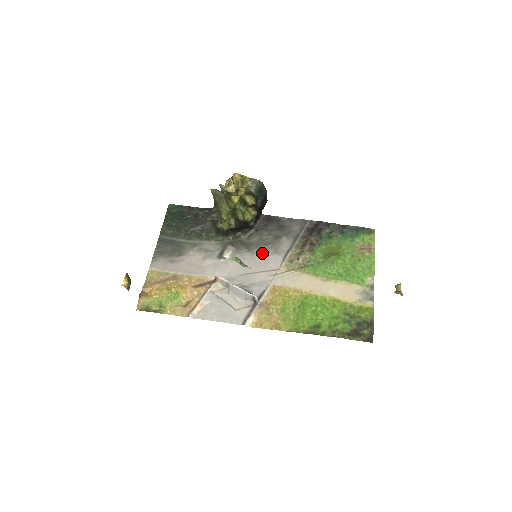
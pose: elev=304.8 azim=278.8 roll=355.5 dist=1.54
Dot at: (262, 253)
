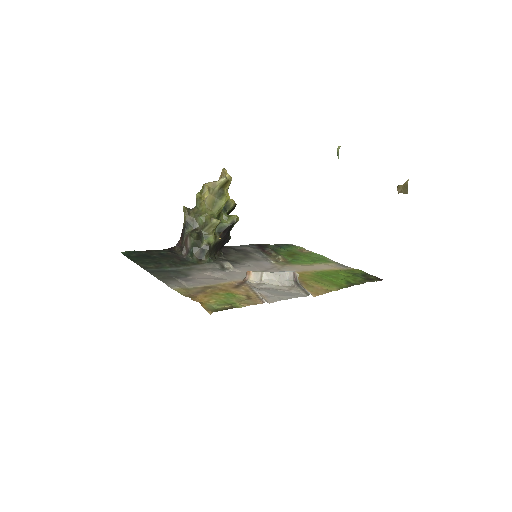
Dot at: (250, 262)
